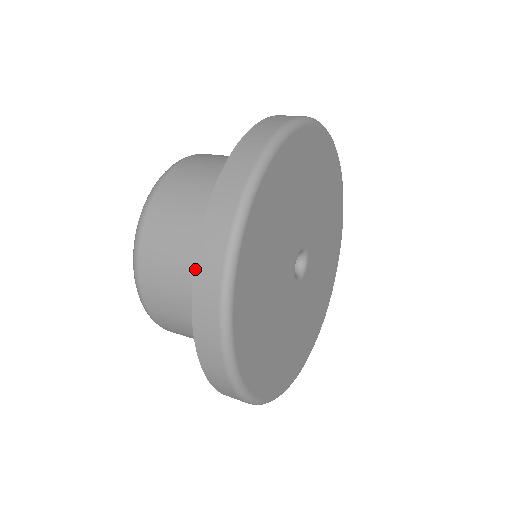
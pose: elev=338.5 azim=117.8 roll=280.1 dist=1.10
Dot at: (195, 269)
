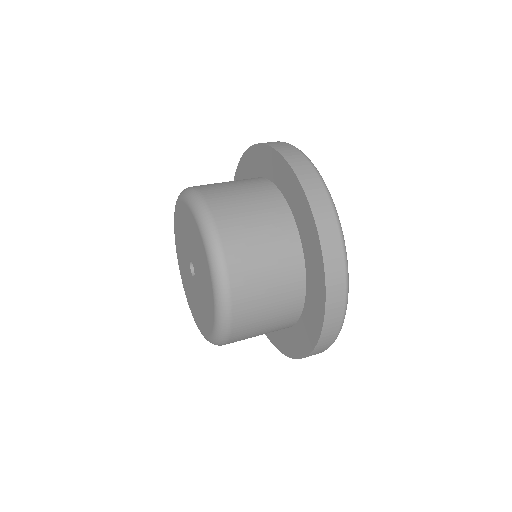
Dot at: occluded
